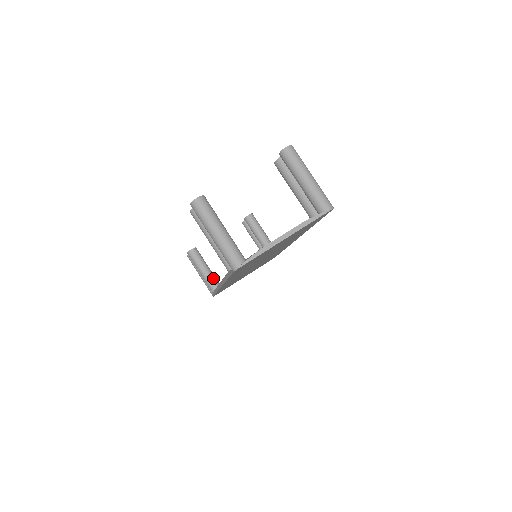
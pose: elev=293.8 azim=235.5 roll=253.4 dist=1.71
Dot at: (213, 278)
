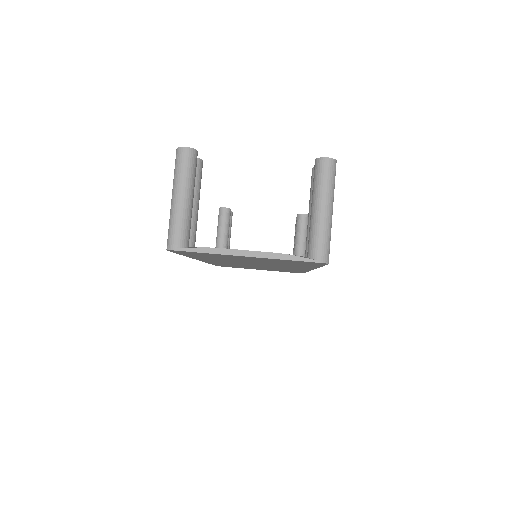
Dot at: occluded
